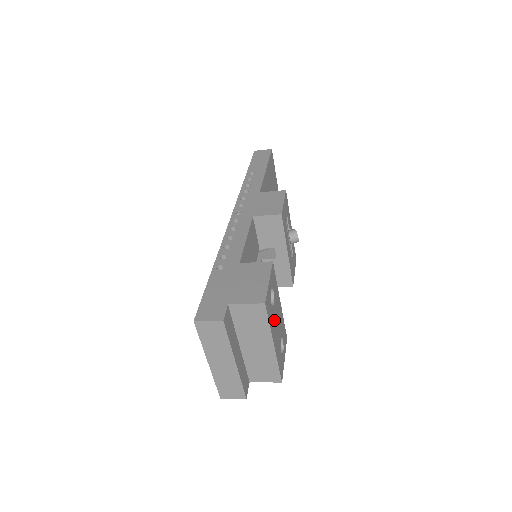
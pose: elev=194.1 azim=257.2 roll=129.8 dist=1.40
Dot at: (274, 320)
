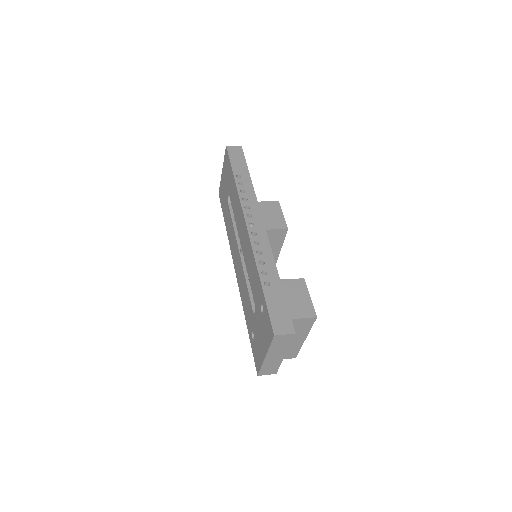
Dot at: occluded
